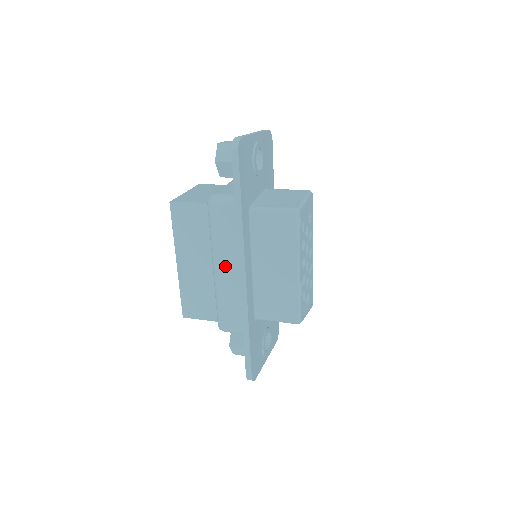
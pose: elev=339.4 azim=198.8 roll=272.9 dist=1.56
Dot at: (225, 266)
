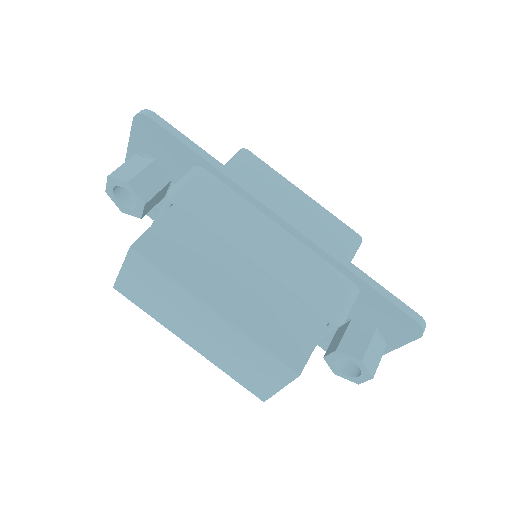
Dot at: (263, 238)
